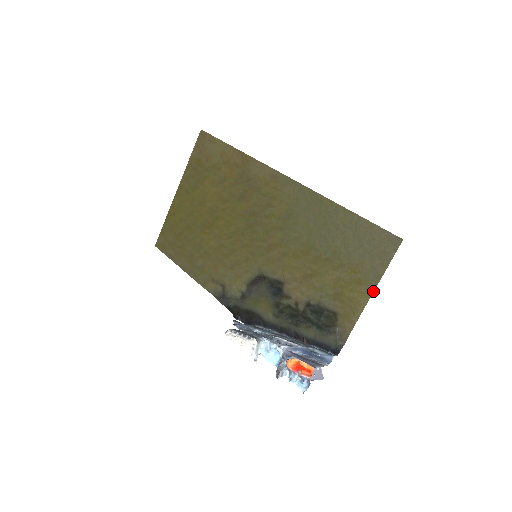
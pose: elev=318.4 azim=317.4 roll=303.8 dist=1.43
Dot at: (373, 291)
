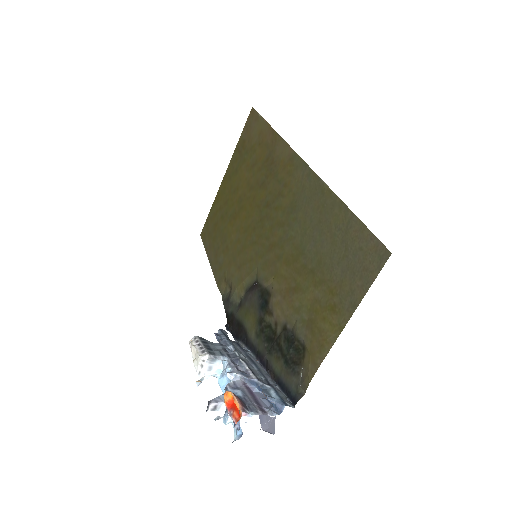
Dot at: (344, 326)
